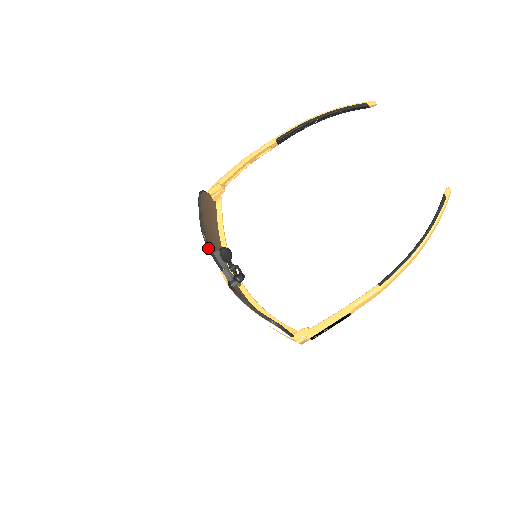
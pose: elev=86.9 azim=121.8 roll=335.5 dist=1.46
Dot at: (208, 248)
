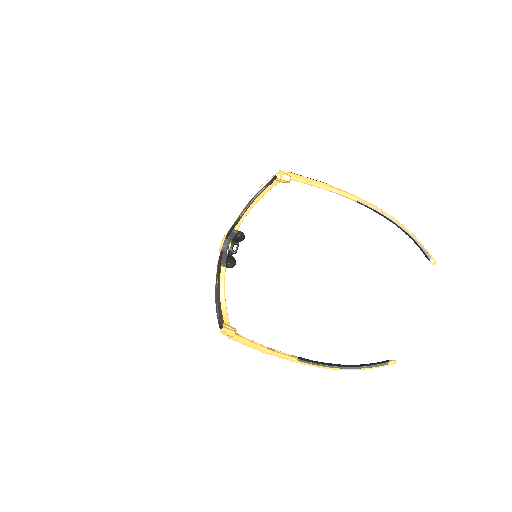
Dot at: (233, 227)
